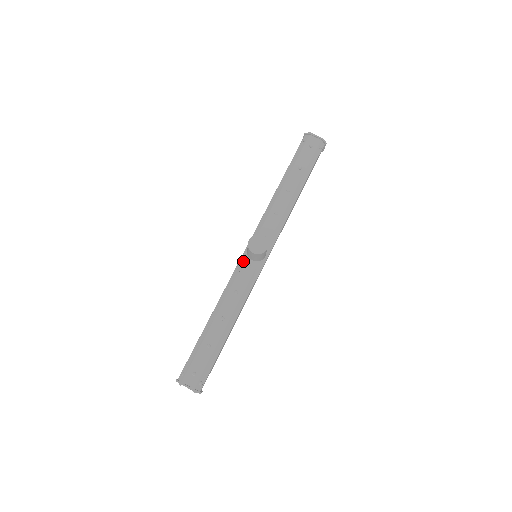
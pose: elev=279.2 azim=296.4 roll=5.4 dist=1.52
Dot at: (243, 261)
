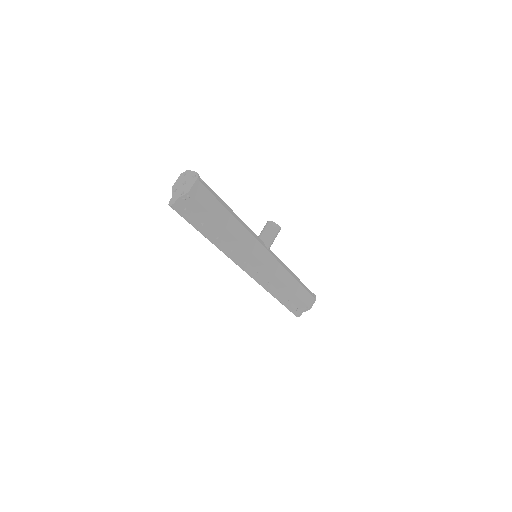
Dot at: occluded
